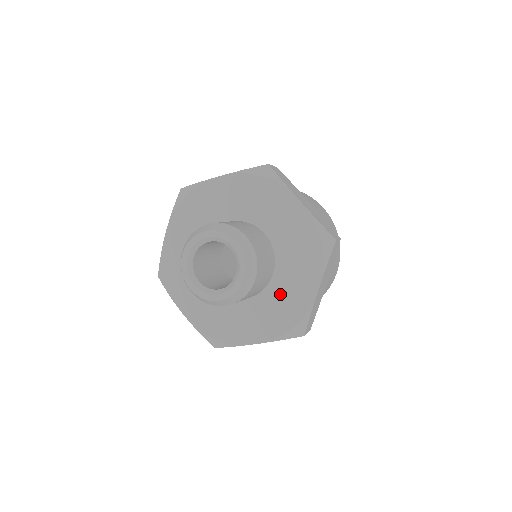
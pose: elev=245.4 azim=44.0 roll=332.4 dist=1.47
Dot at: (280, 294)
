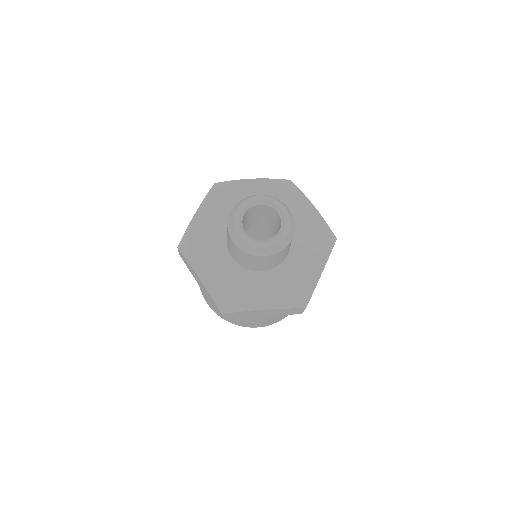
Dot at: (301, 230)
